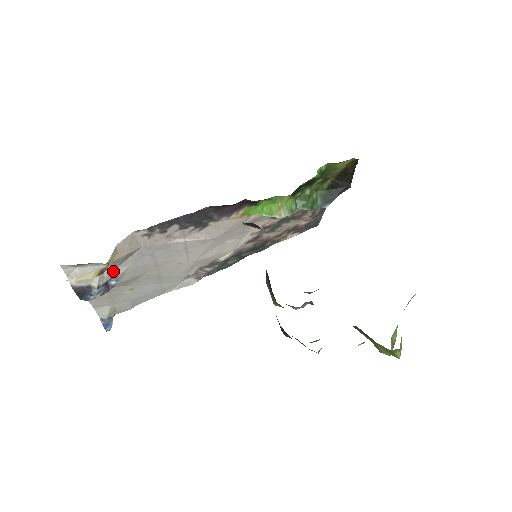
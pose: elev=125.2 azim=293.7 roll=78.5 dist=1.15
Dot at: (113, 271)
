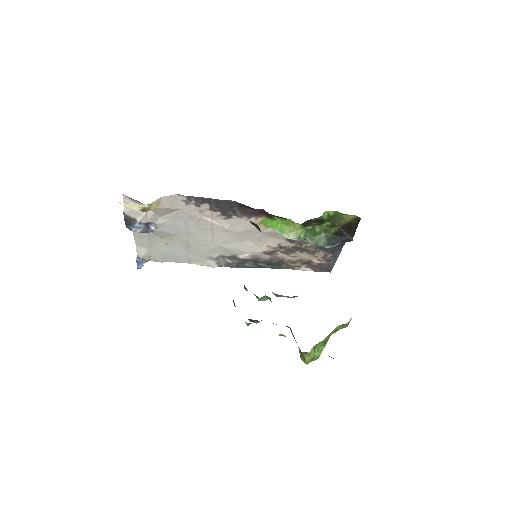
Dot at: (155, 218)
